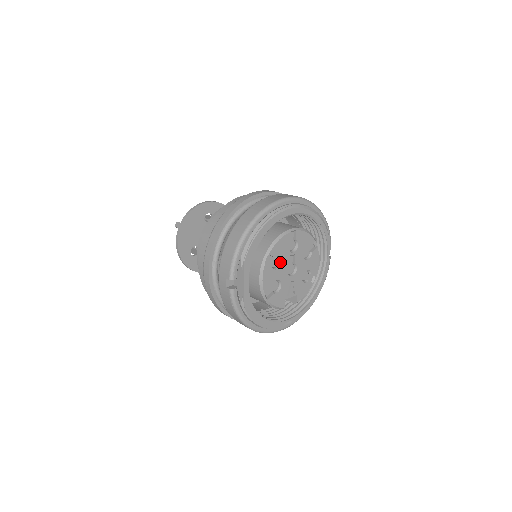
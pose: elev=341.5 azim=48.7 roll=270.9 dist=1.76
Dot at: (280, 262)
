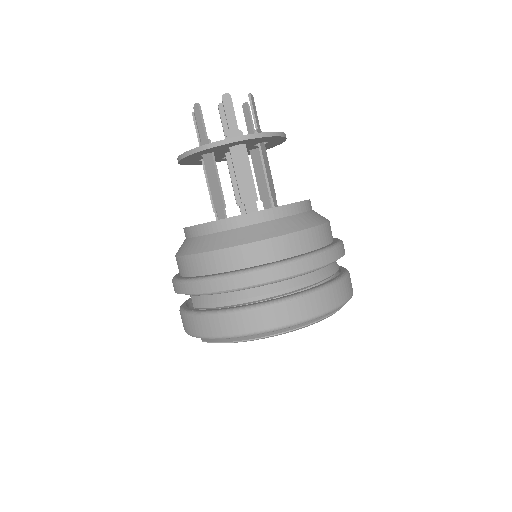
Dot at: occluded
